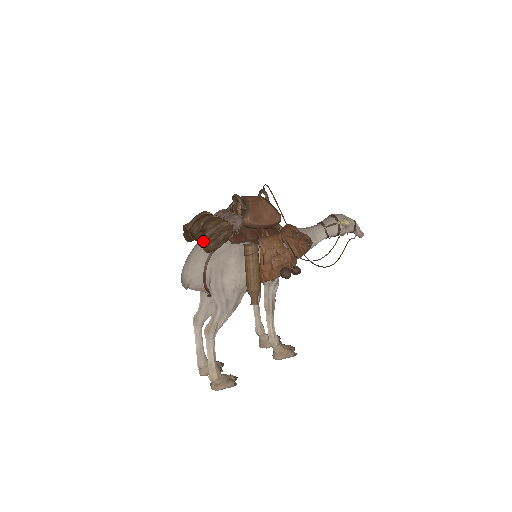
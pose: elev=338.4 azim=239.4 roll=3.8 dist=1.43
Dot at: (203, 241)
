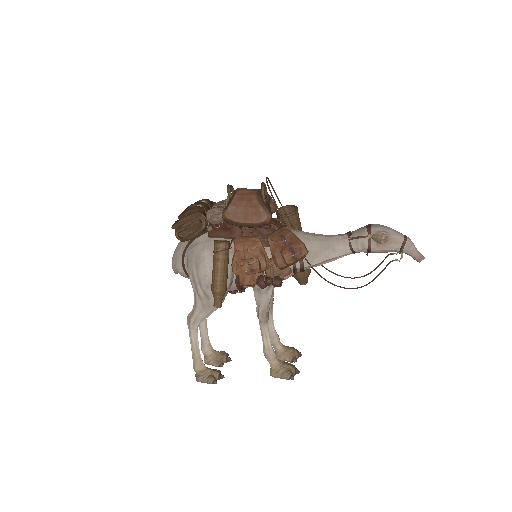
Dot at: (176, 229)
